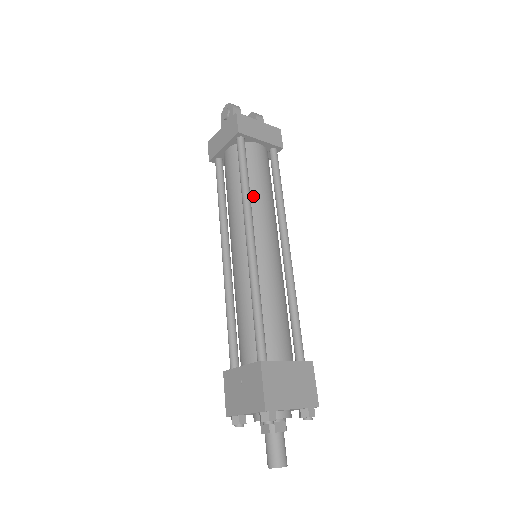
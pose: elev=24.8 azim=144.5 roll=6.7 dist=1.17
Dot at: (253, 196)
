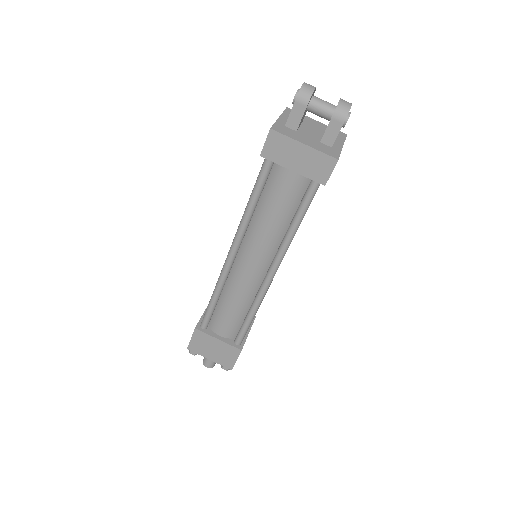
Dot at: (256, 220)
